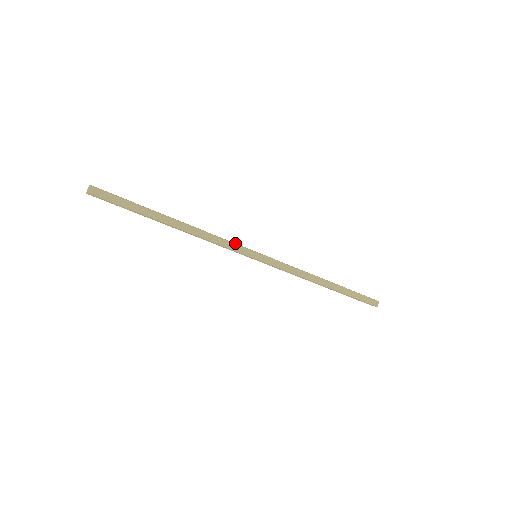
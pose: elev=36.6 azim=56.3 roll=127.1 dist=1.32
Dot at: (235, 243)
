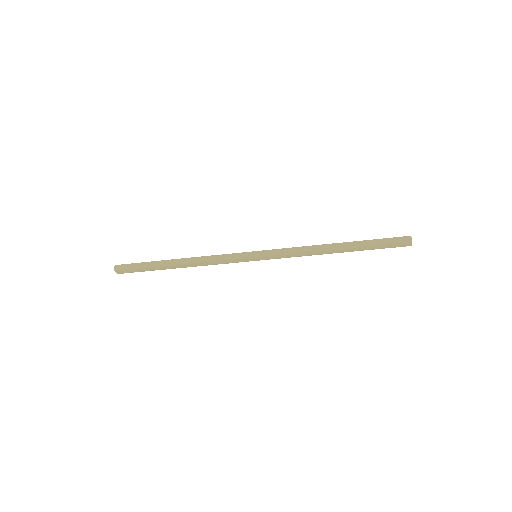
Dot at: (231, 254)
